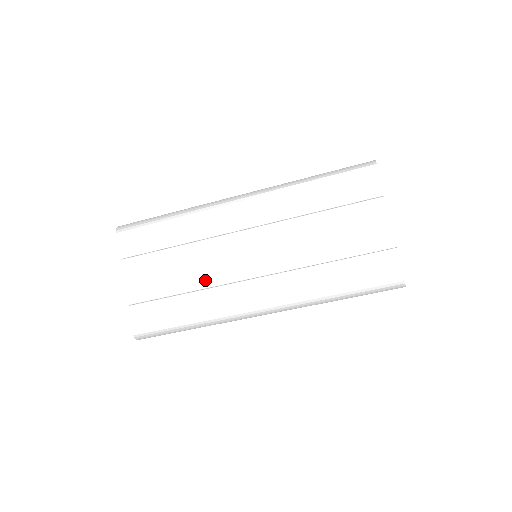
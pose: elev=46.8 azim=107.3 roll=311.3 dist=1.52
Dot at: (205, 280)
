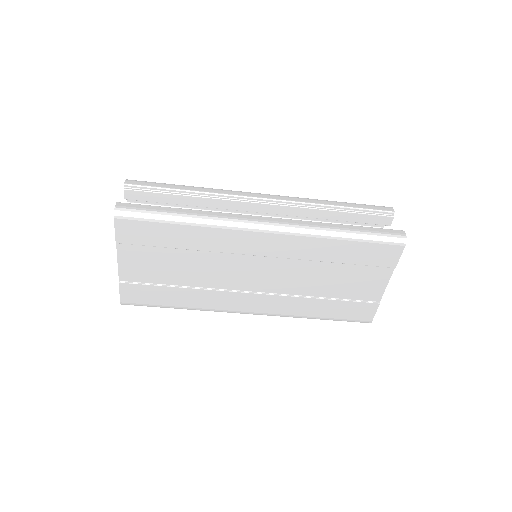
Dot at: (206, 282)
